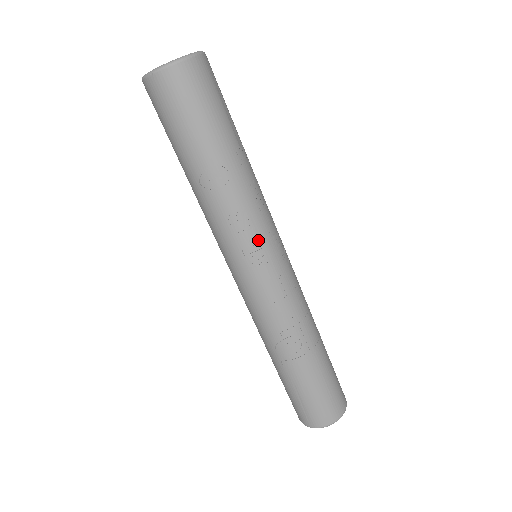
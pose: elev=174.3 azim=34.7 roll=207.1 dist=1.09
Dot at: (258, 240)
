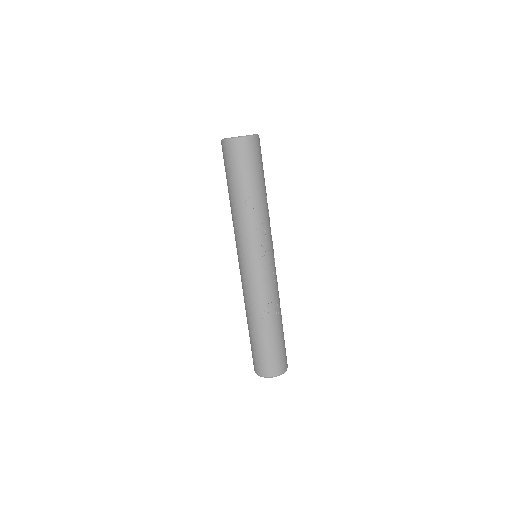
Dot at: (268, 243)
